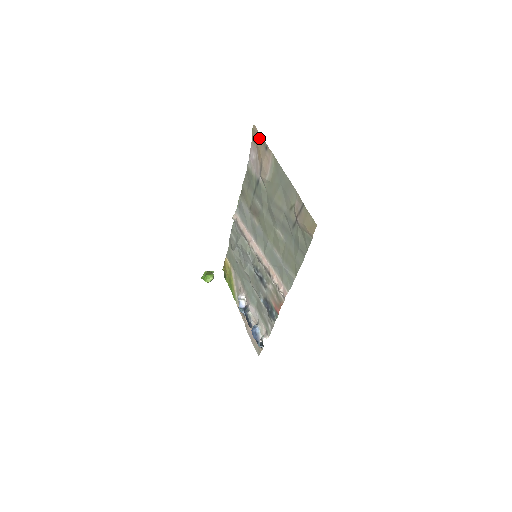
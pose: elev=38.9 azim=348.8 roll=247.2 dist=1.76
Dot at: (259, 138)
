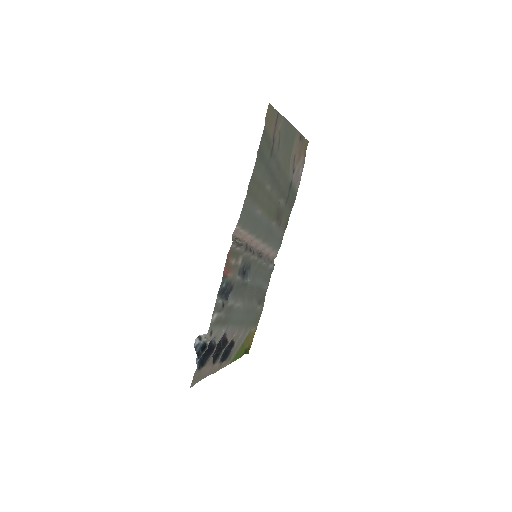
Dot at: (304, 142)
